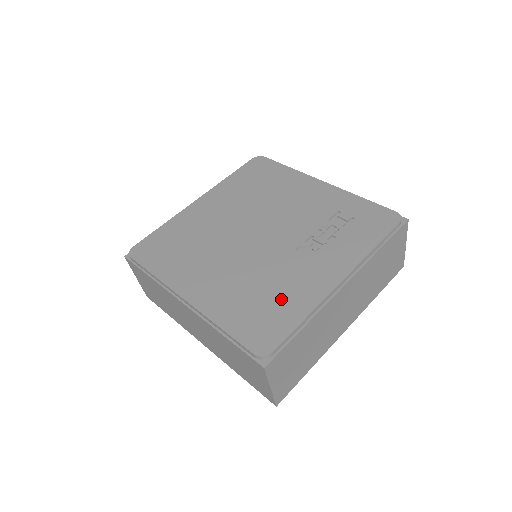
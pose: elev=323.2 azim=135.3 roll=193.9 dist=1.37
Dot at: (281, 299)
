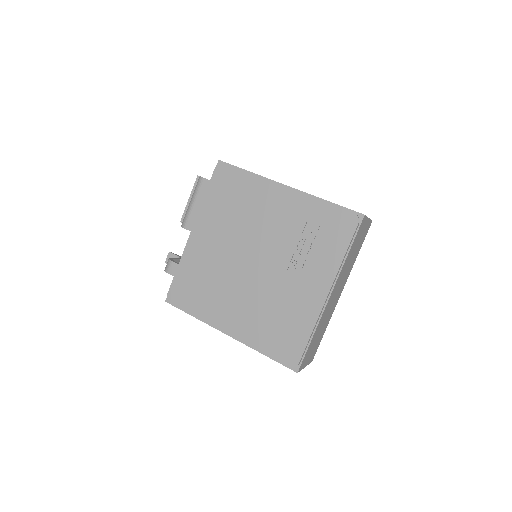
Dot at: (291, 321)
